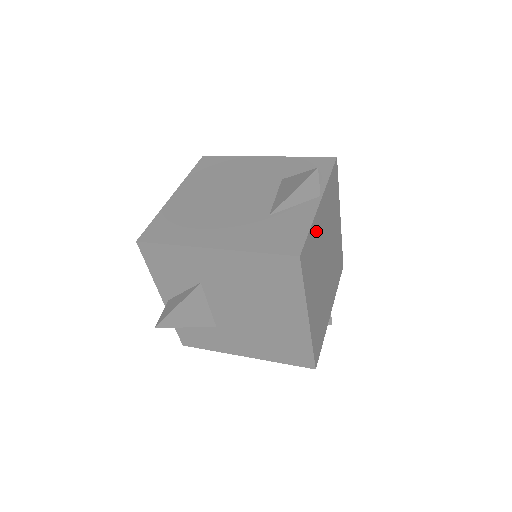
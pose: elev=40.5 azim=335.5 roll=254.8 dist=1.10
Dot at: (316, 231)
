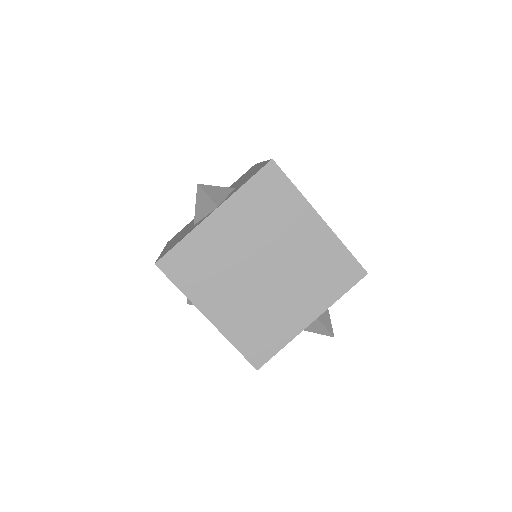
Dot at: (206, 240)
